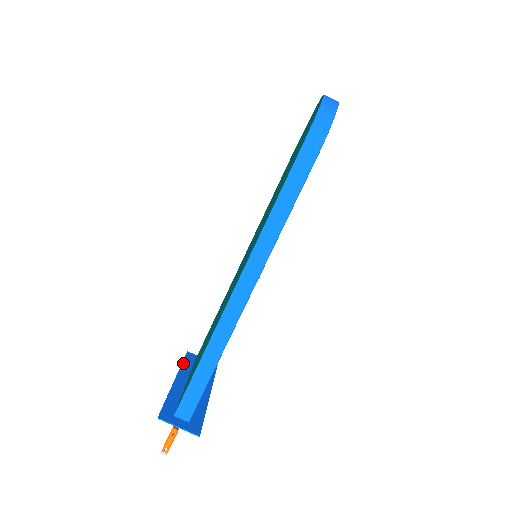
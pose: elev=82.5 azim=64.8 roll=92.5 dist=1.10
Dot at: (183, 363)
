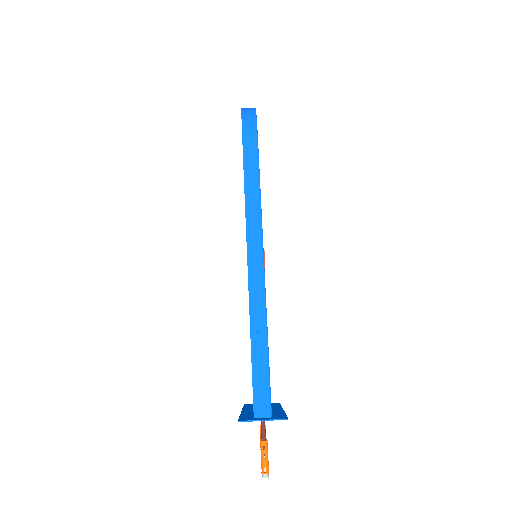
Dot at: (244, 407)
